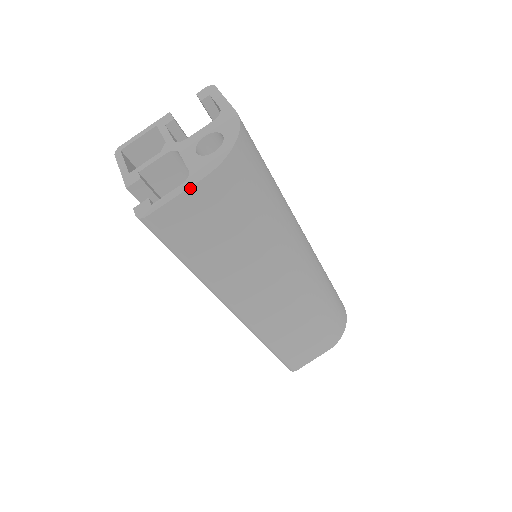
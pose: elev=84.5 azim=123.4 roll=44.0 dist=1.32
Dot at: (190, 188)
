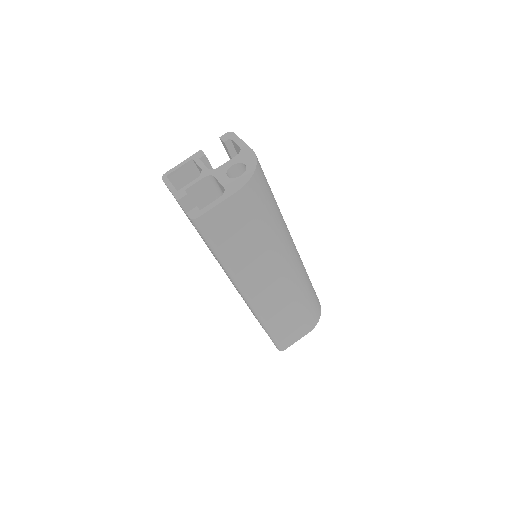
Dot at: (227, 199)
